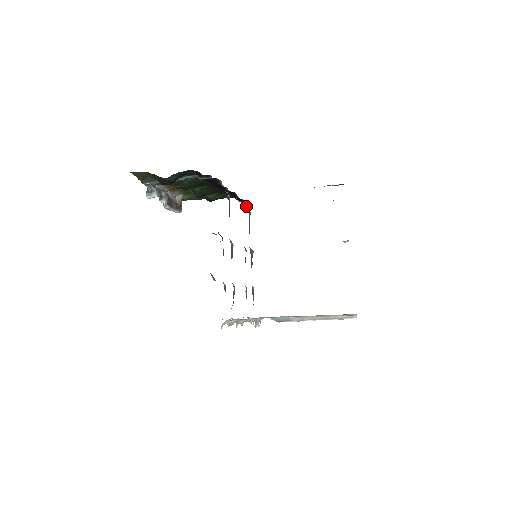
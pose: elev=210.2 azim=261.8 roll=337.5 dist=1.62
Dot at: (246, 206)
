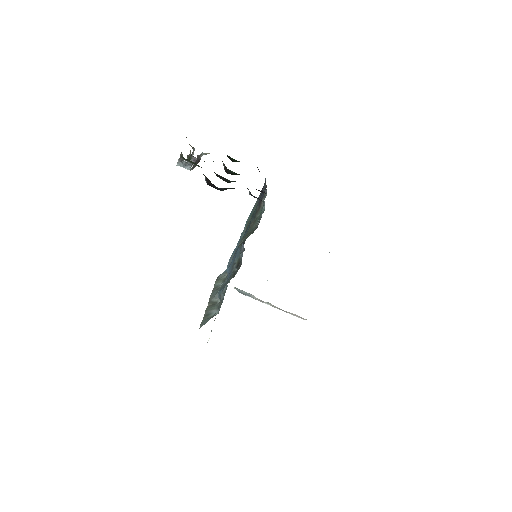
Dot at: occluded
